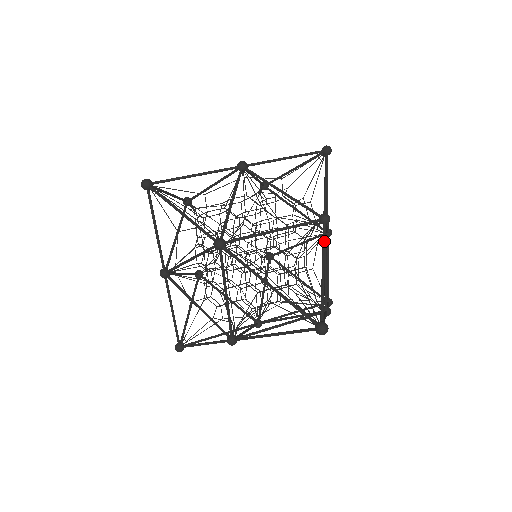
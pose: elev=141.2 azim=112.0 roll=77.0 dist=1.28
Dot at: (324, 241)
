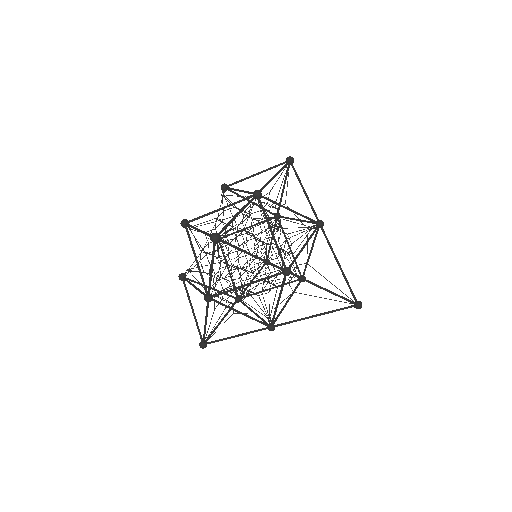
Dot at: (329, 242)
